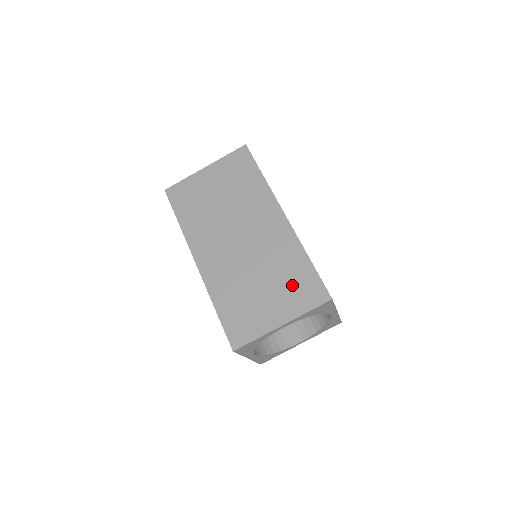
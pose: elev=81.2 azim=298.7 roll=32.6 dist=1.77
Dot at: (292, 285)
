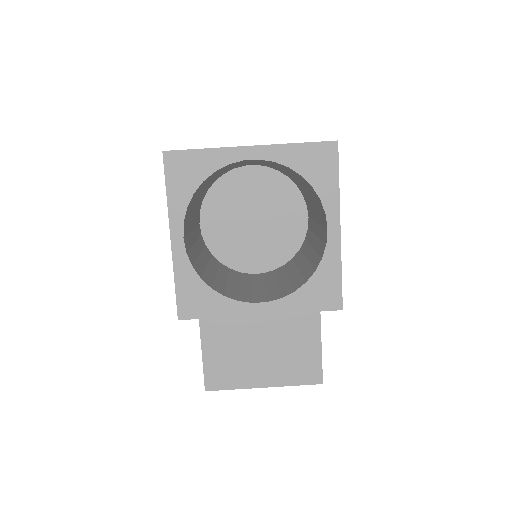
Dot at: occluded
